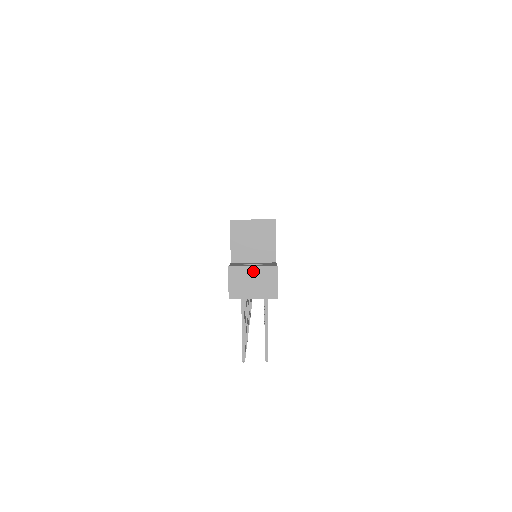
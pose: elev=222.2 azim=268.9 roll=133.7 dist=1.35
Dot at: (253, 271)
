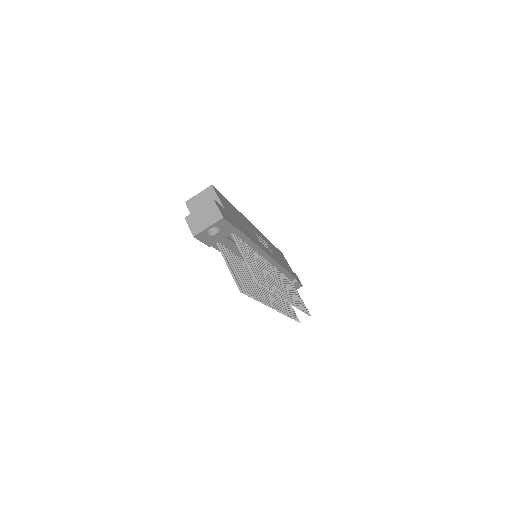
Dot at: (200, 211)
